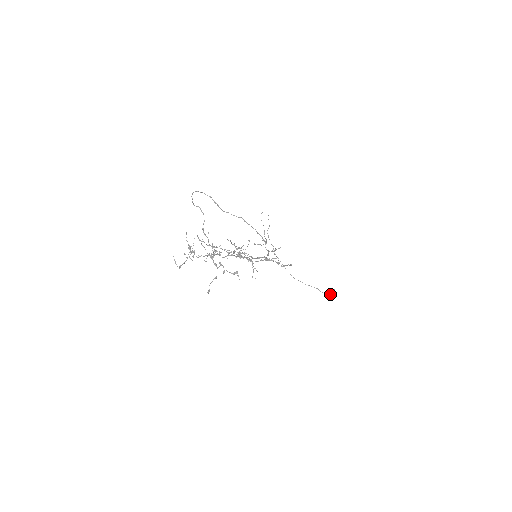
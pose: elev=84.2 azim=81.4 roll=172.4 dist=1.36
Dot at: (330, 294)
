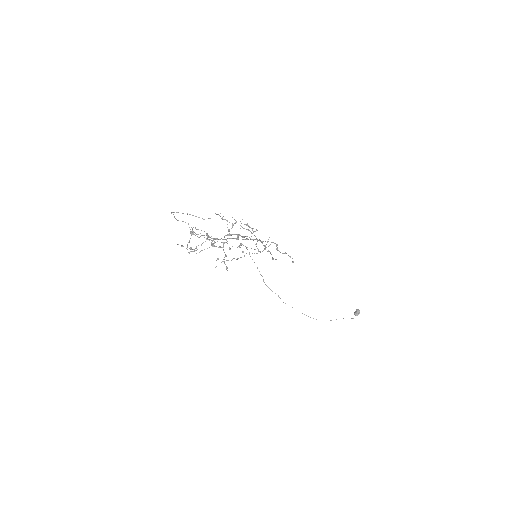
Dot at: occluded
